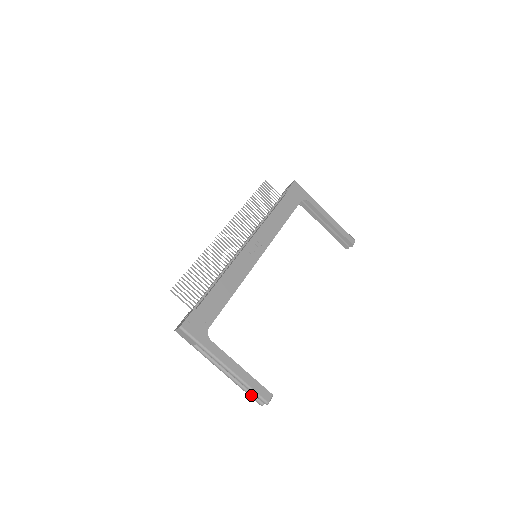
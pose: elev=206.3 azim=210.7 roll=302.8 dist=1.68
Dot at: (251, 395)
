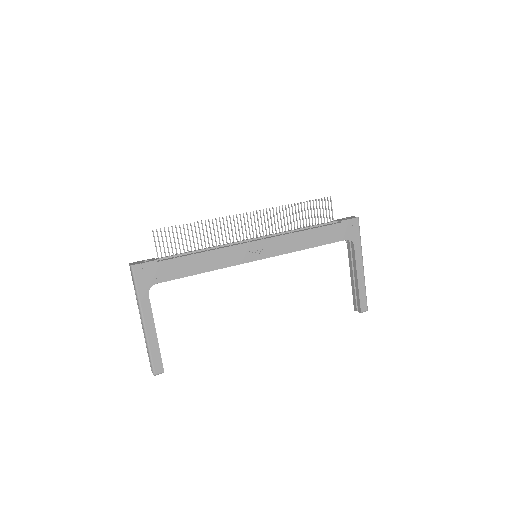
Dot at: occluded
